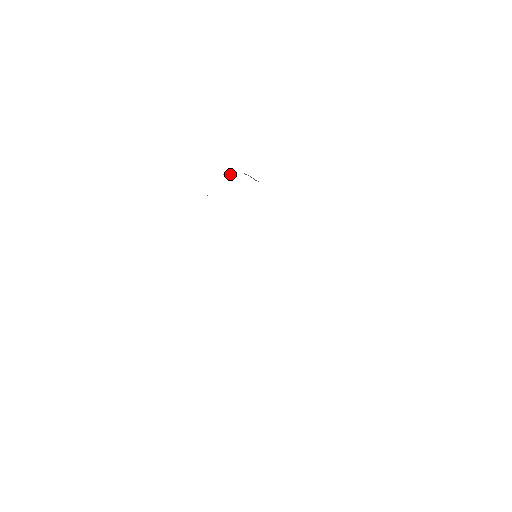
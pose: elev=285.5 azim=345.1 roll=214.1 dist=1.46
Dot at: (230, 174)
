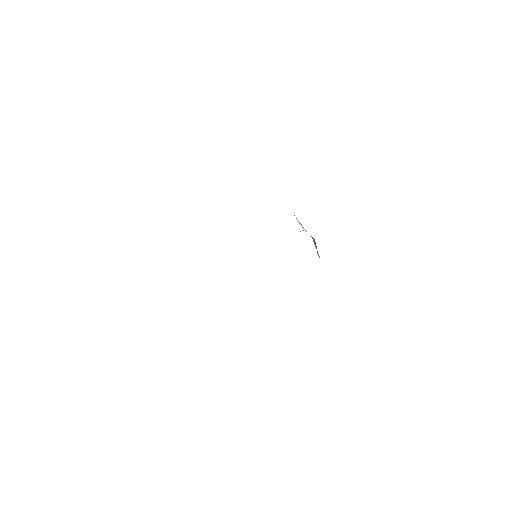
Dot at: occluded
